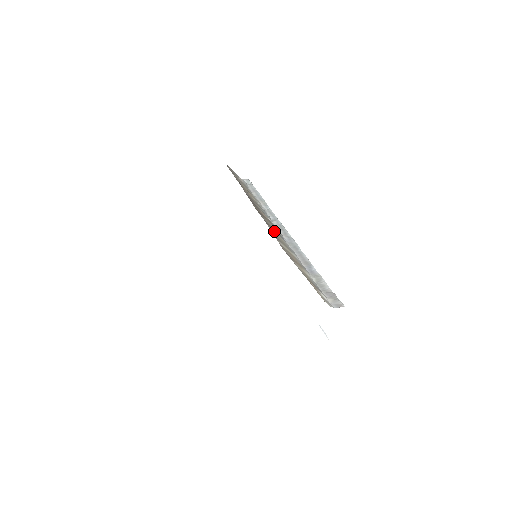
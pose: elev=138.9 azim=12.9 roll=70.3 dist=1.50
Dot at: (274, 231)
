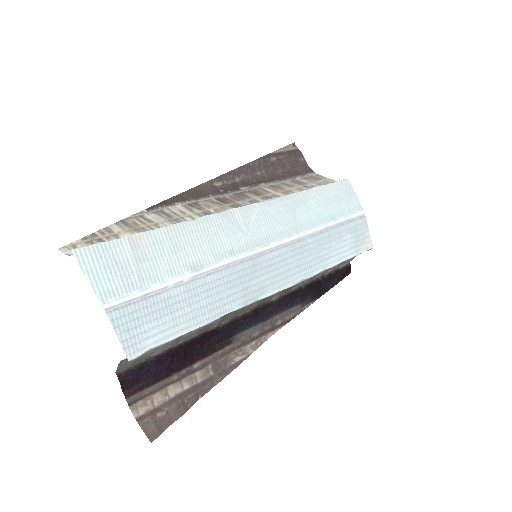
Dot at: (191, 210)
